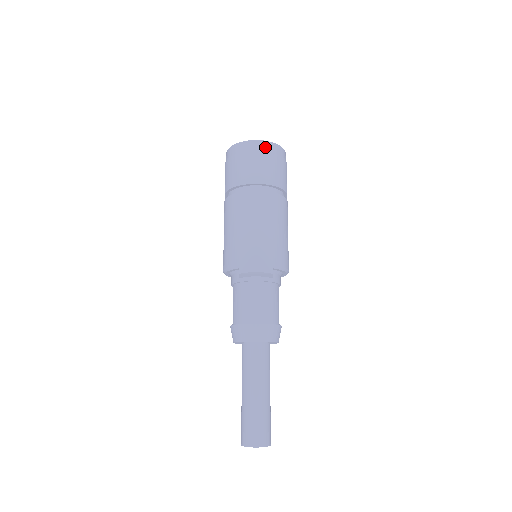
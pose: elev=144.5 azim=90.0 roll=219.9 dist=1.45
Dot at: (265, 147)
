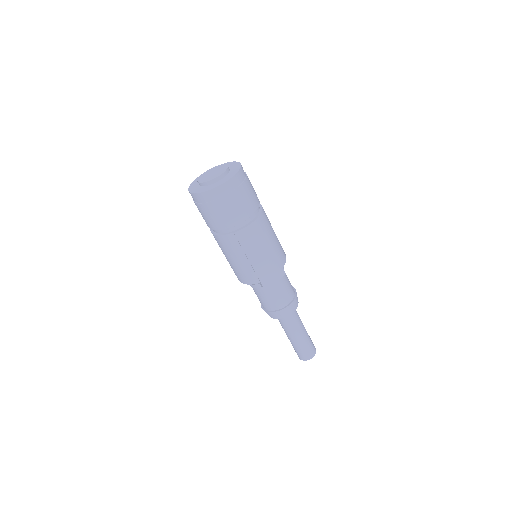
Dot at: (234, 184)
